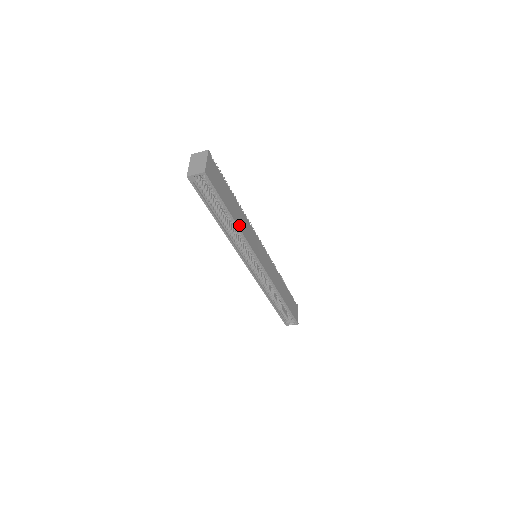
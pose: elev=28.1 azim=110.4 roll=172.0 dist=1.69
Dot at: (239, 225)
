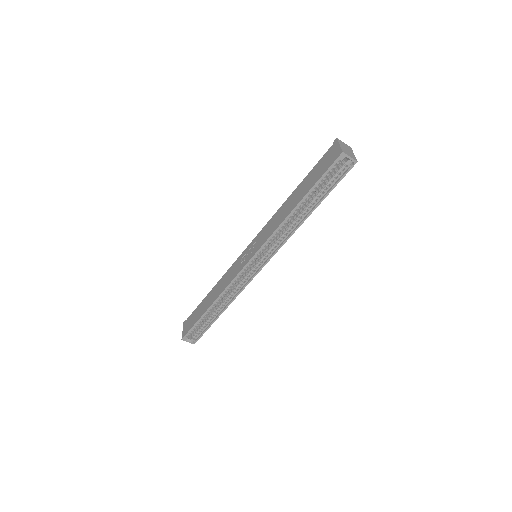
Dot at: (302, 221)
